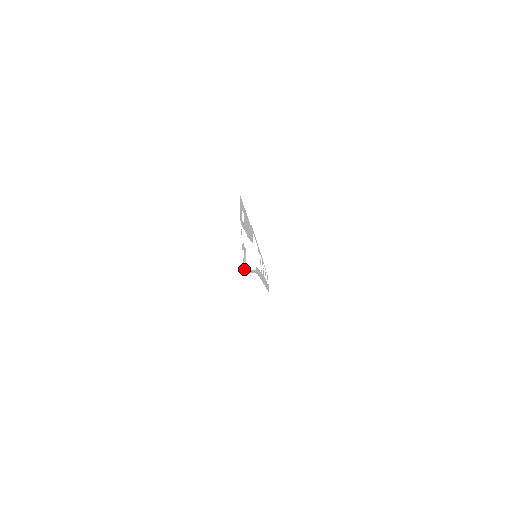
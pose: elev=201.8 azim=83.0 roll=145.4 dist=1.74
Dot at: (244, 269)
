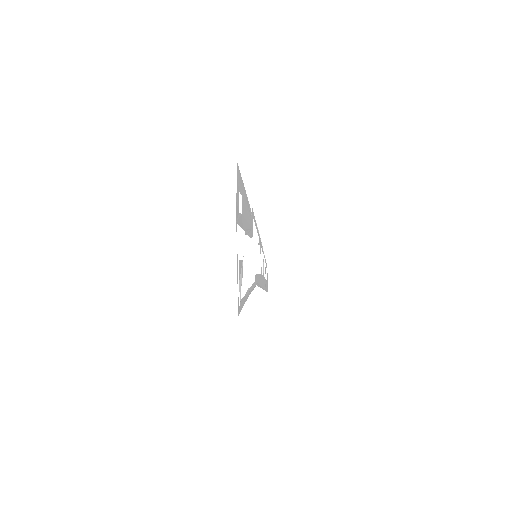
Dot at: (238, 308)
